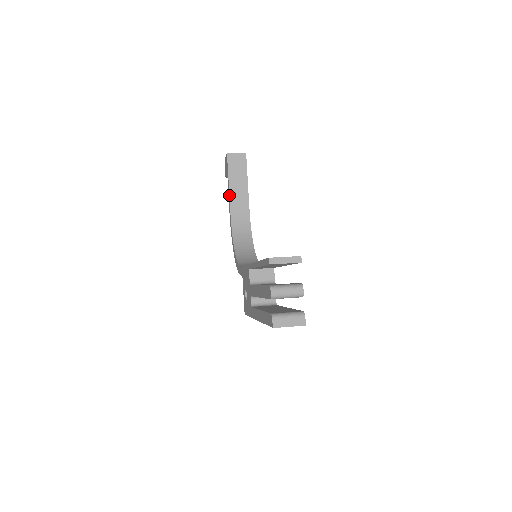
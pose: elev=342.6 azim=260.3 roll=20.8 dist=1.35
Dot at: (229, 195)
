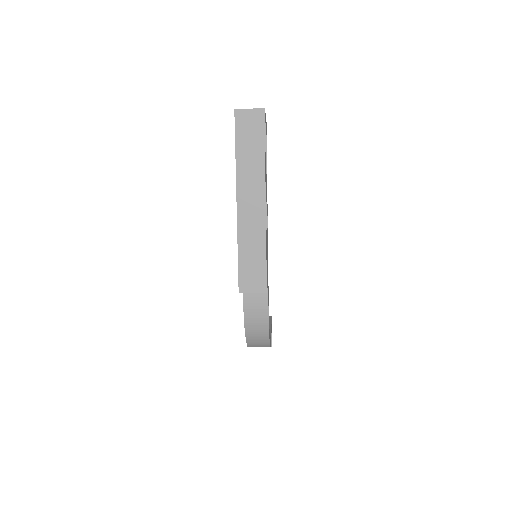
Dot at: occluded
